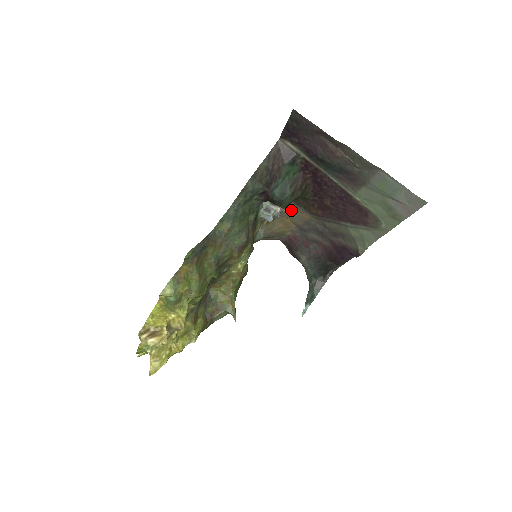
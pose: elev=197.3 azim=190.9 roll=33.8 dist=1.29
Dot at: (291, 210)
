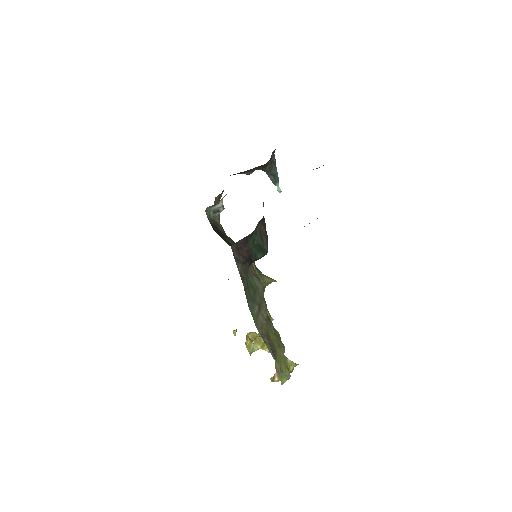
Dot at: occluded
